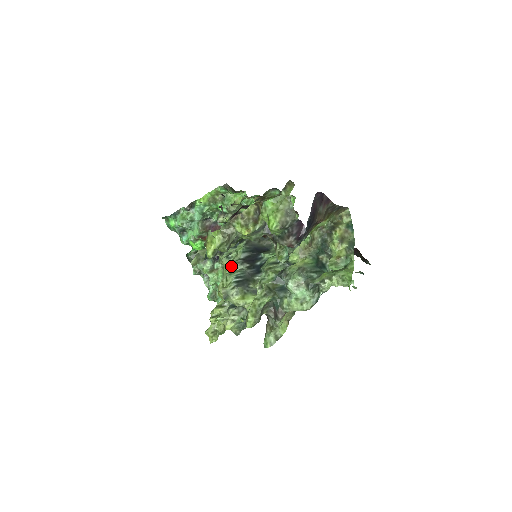
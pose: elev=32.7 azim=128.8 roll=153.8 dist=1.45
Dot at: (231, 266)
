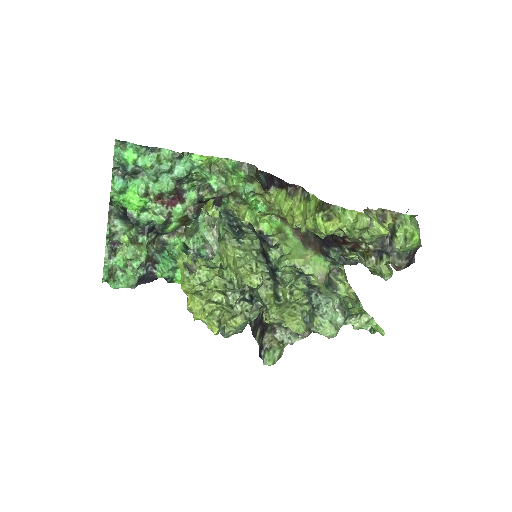
Dot at: (254, 253)
